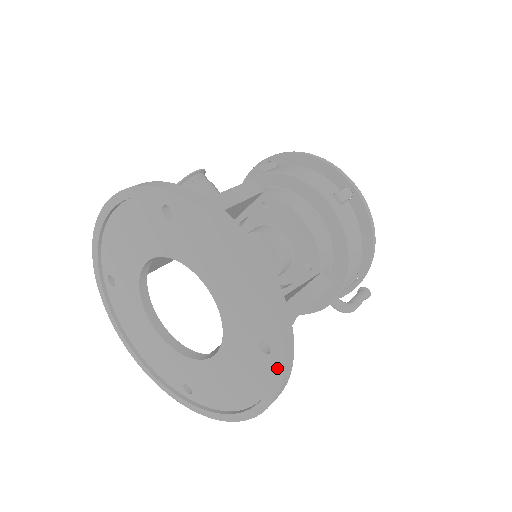
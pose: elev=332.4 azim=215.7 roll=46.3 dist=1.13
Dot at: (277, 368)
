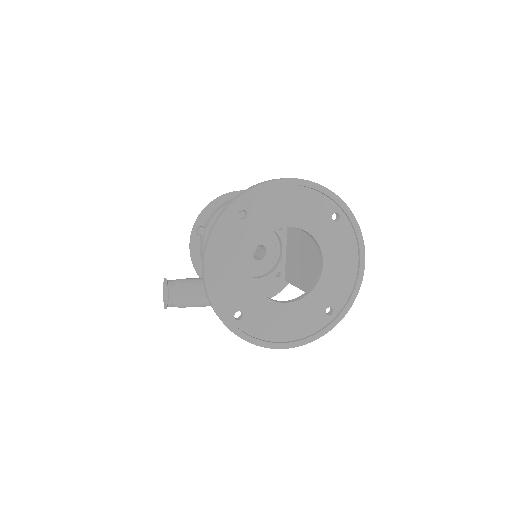
Dot at: (349, 215)
